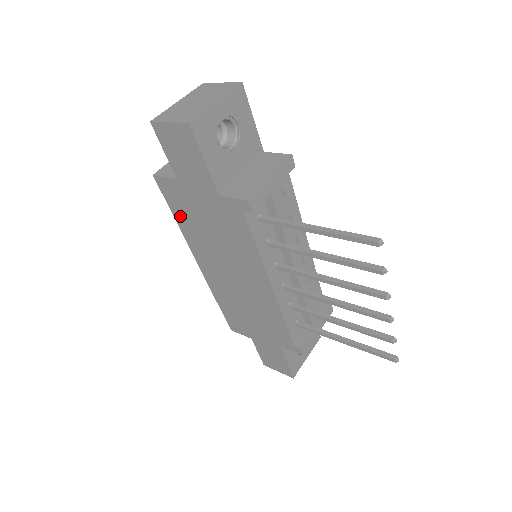
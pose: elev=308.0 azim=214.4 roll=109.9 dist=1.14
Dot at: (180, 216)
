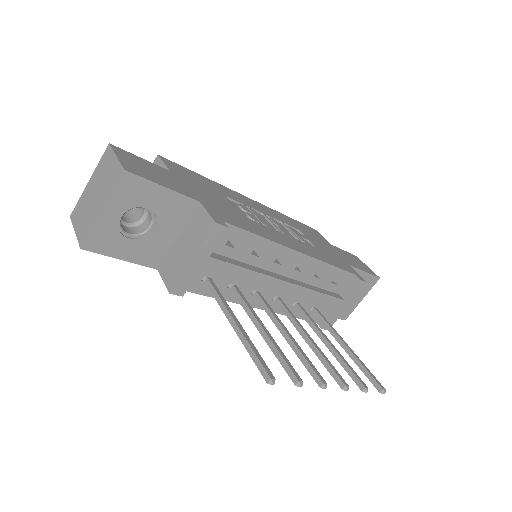
Dot at: occluded
